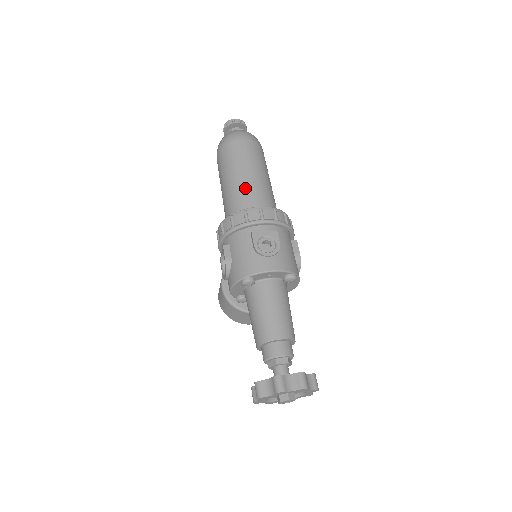
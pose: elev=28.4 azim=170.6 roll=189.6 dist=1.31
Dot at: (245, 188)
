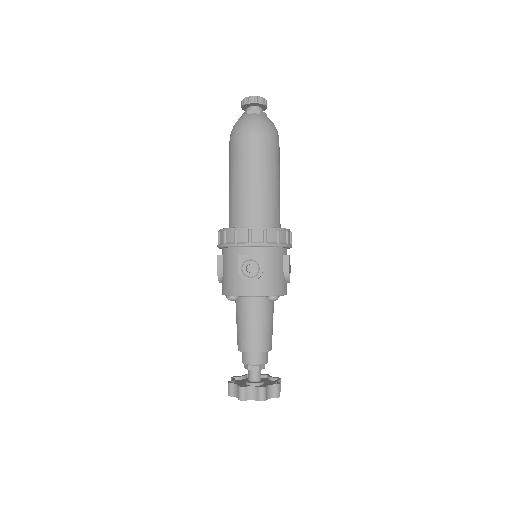
Dot at: (243, 198)
